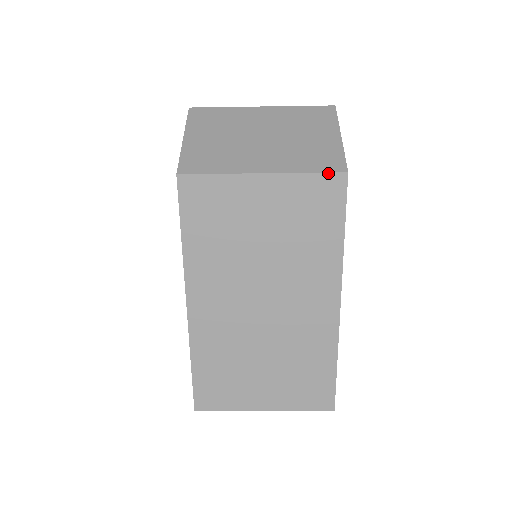
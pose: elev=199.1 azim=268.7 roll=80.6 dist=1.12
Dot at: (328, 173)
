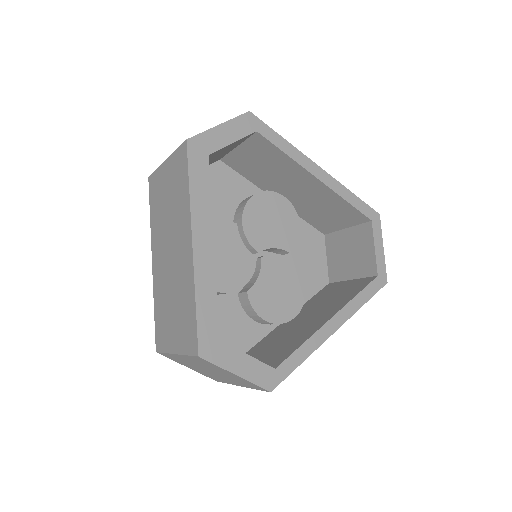
Dot at: (181, 145)
